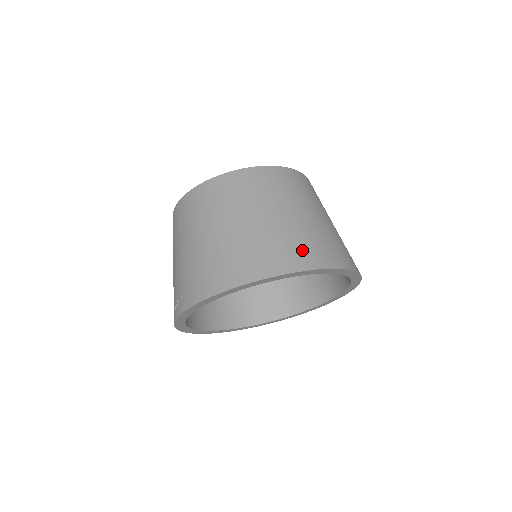
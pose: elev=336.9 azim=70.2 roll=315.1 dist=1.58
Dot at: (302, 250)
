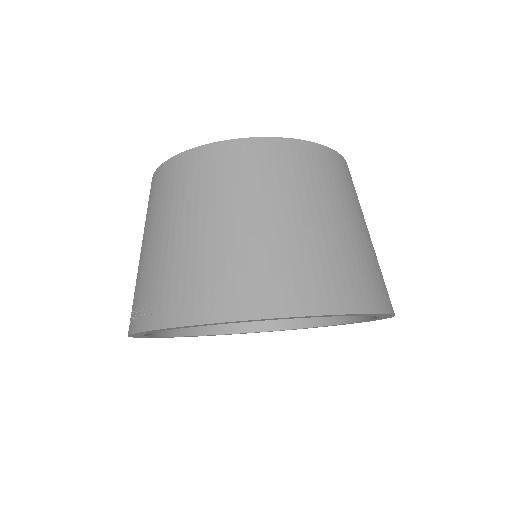
Dot at: (316, 281)
